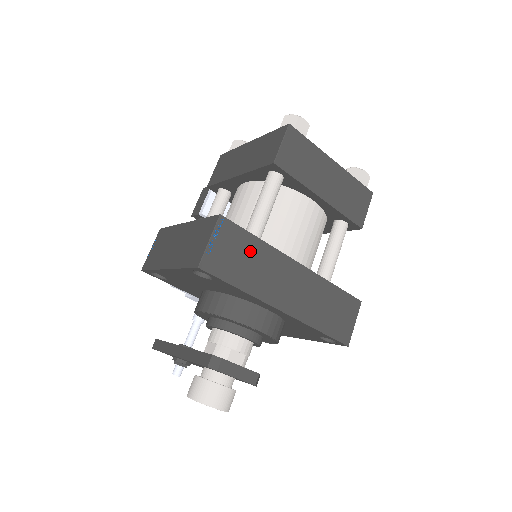
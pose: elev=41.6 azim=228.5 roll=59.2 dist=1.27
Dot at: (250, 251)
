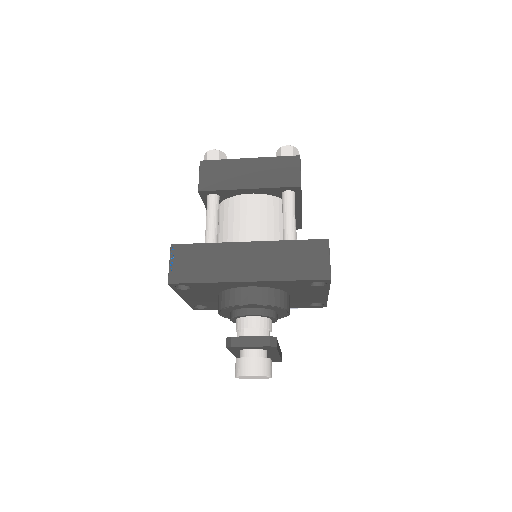
Dot at: (203, 255)
